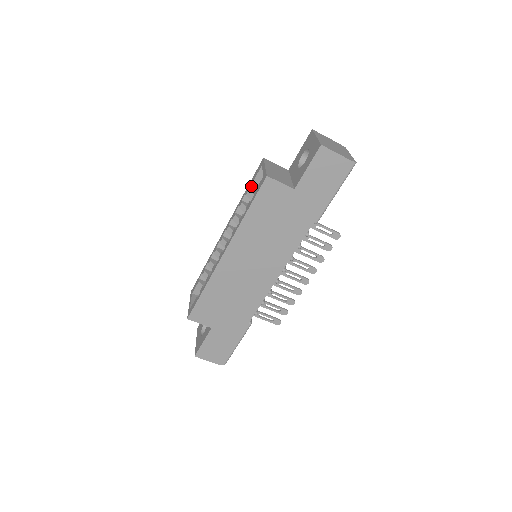
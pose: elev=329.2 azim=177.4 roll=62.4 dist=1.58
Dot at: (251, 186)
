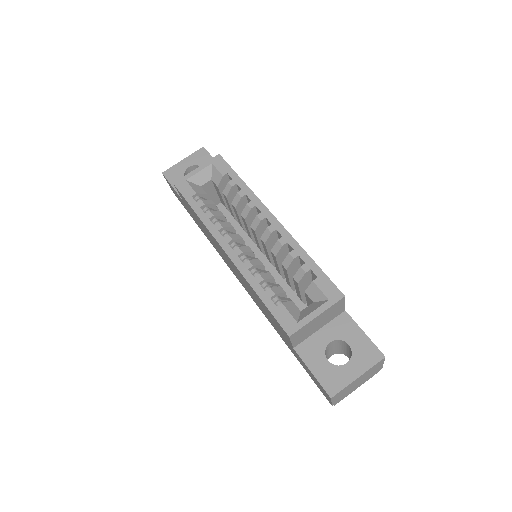
Dot at: (313, 273)
